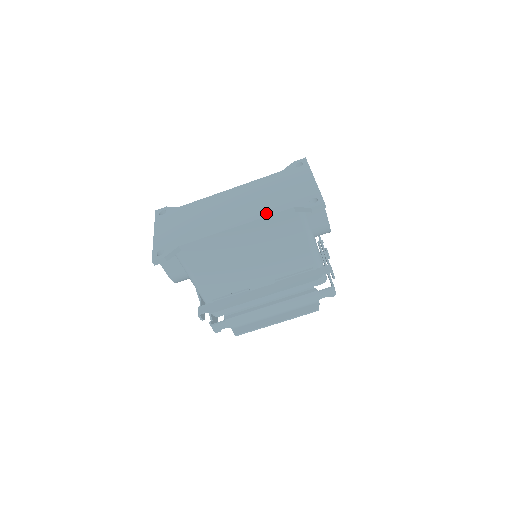
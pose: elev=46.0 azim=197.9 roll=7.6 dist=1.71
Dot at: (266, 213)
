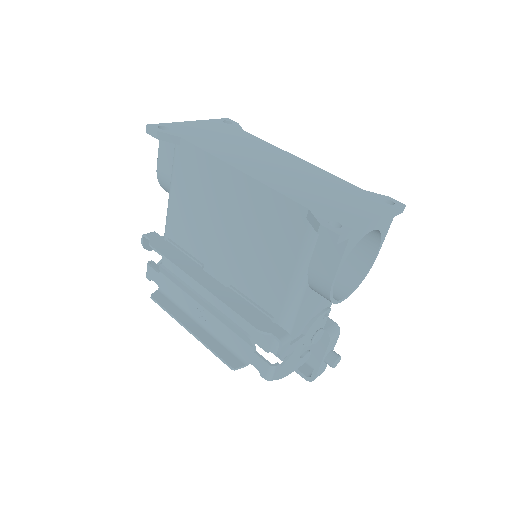
Dot at: (280, 188)
